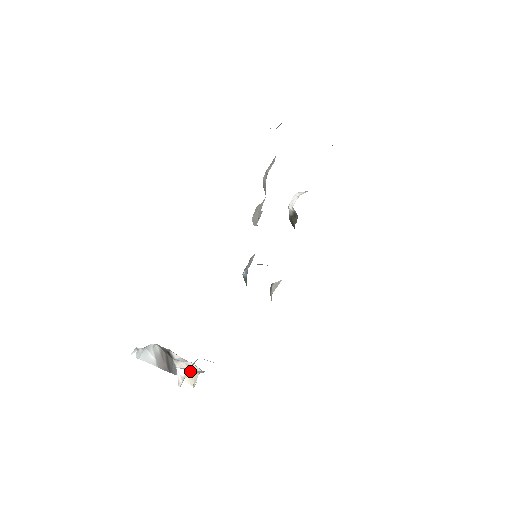
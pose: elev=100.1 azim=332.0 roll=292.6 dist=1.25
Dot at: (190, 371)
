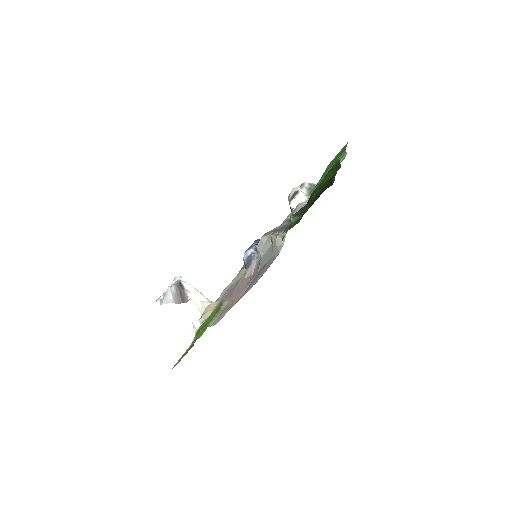
Dot at: (198, 301)
